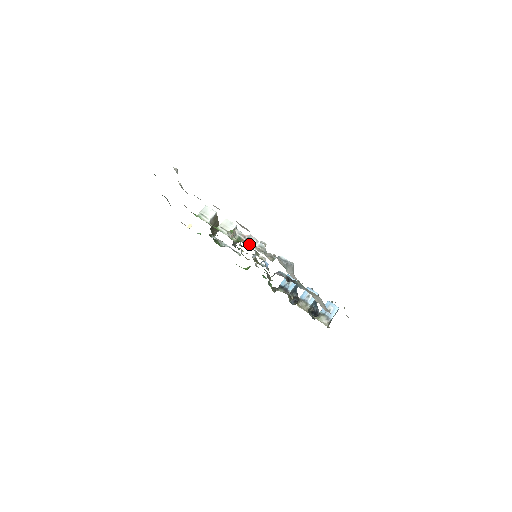
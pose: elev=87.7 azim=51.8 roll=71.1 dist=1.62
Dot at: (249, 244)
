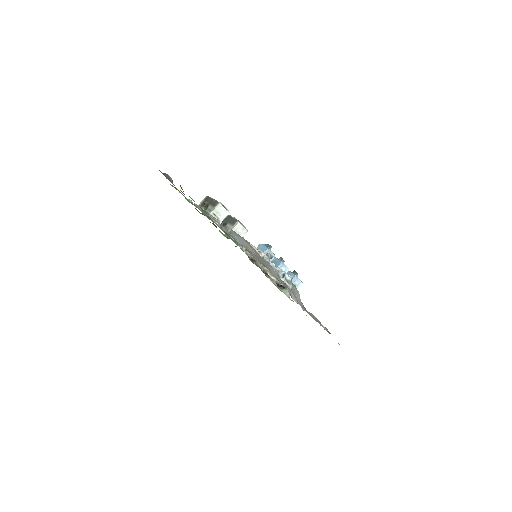
Dot at: (264, 269)
